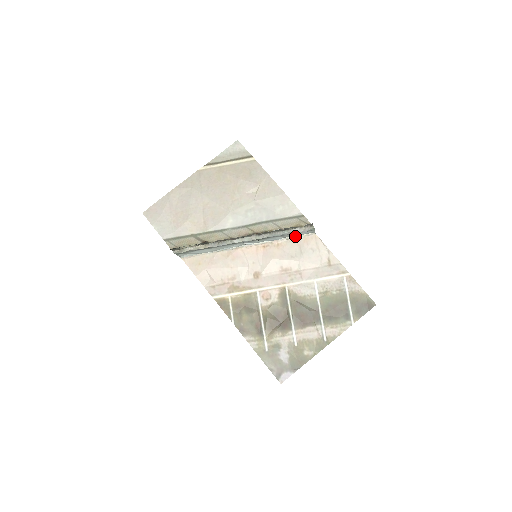
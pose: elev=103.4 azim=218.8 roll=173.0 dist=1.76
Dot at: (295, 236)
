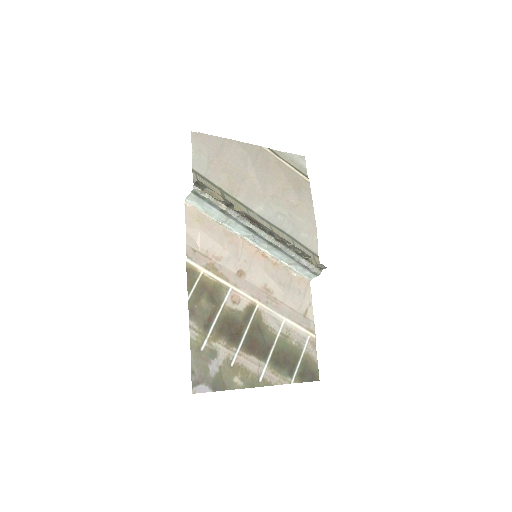
Dot at: (294, 269)
